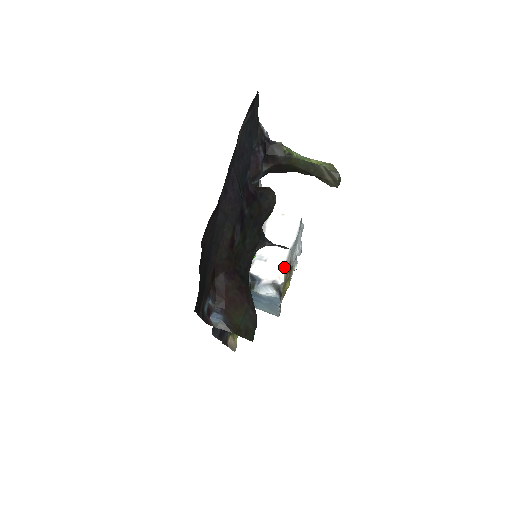
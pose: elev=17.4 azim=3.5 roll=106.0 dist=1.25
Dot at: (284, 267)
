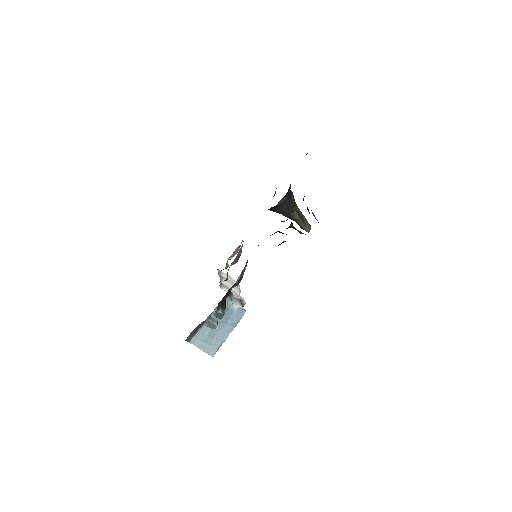
Dot at: occluded
